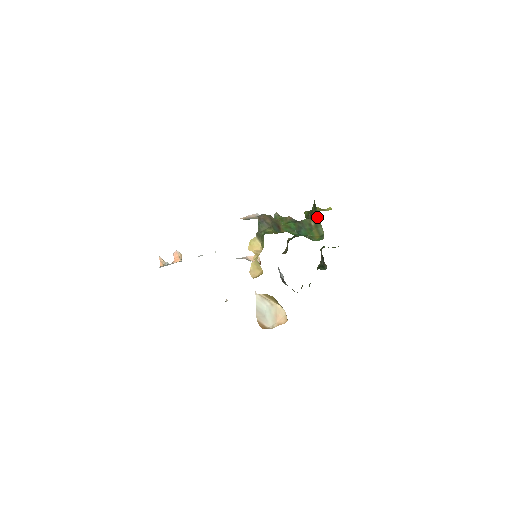
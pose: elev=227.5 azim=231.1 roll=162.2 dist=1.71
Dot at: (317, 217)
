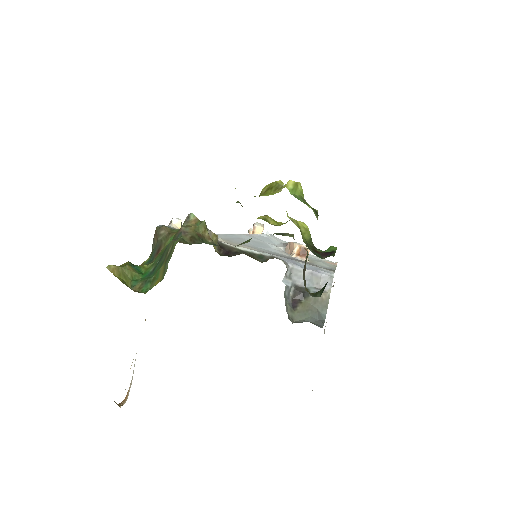
Dot at: (180, 237)
